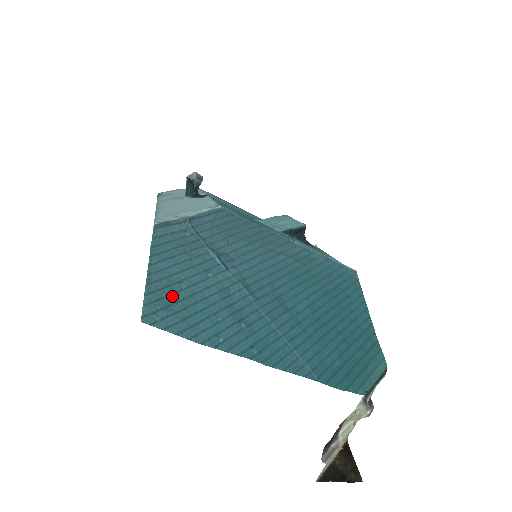
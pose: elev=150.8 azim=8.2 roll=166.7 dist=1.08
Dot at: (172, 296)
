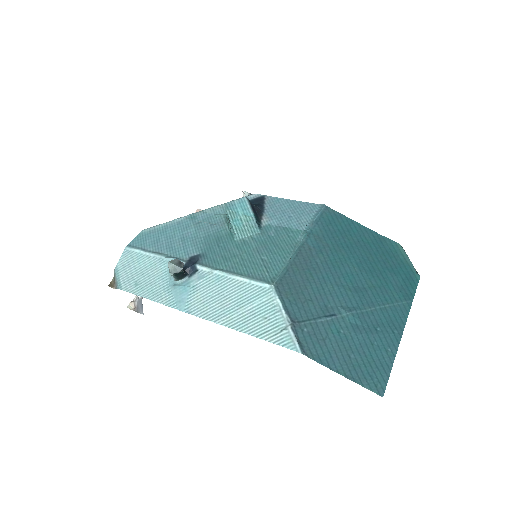
Dot at: (361, 368)
